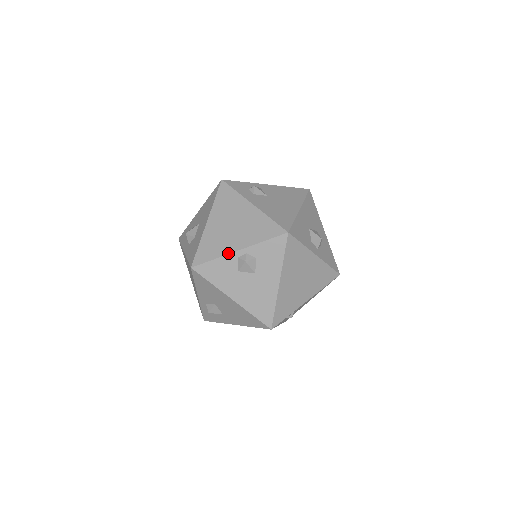
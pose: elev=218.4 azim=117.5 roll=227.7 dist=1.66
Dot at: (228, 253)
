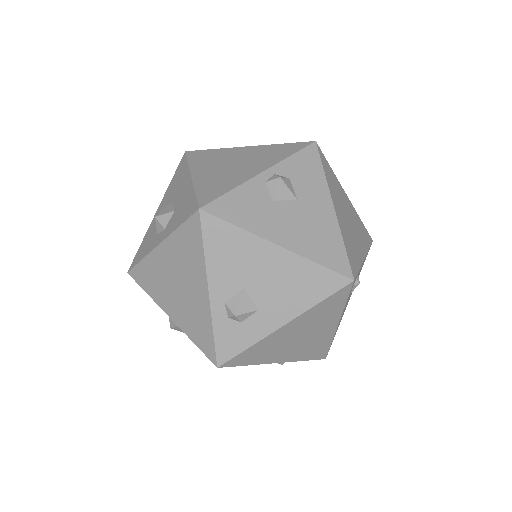
Dot at: (249, 178)
